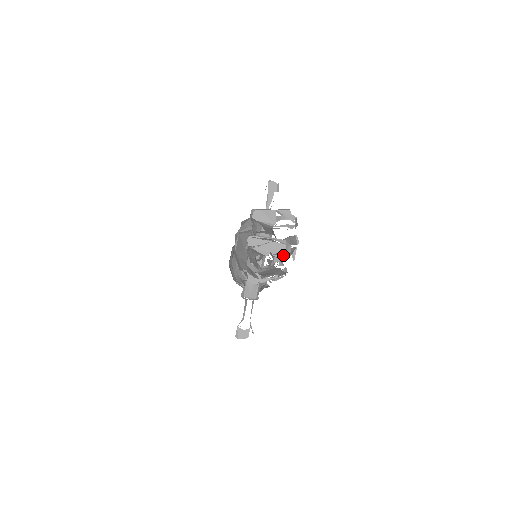
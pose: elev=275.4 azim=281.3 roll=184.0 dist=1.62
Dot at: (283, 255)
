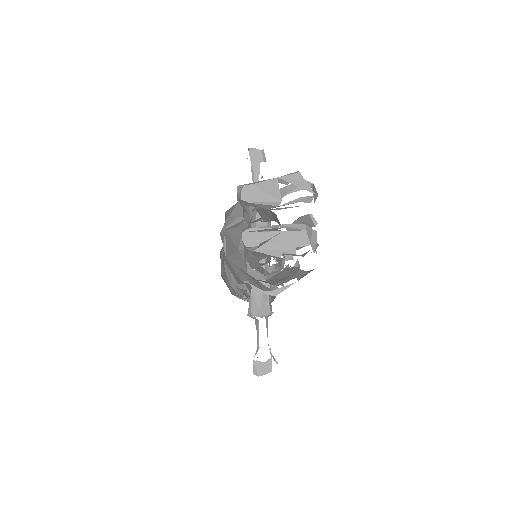
Dot at: occluded
